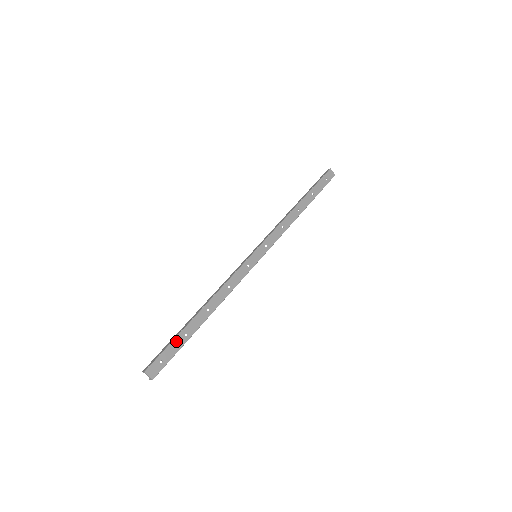
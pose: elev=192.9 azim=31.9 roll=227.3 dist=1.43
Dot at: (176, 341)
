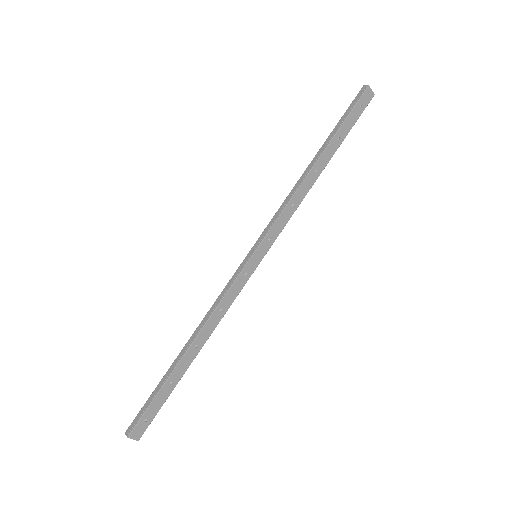
Dot at: (161, 394)
